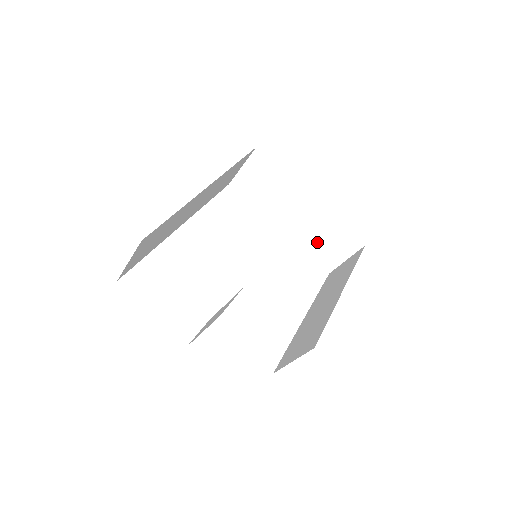
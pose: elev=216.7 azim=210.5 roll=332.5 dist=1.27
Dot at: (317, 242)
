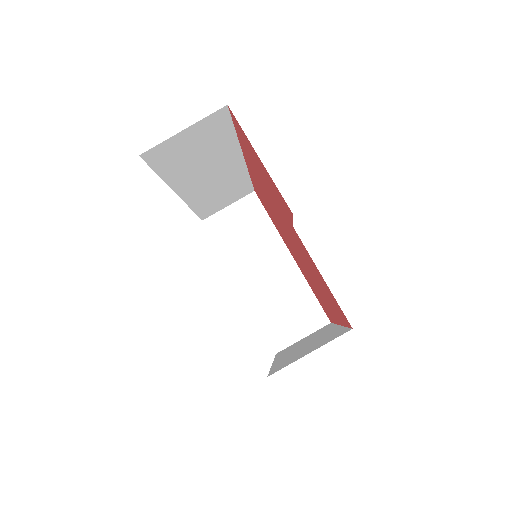
Dot at: (277, 309)
